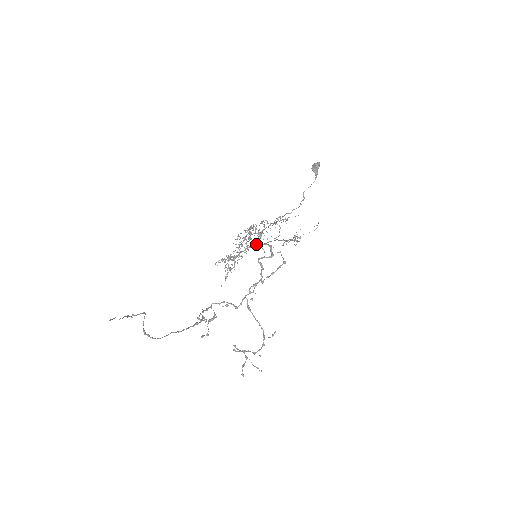
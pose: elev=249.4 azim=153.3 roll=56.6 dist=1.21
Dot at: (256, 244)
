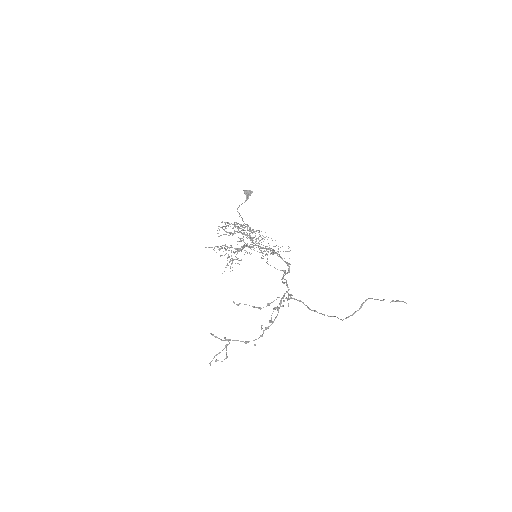
Dot at: (256, 245)
